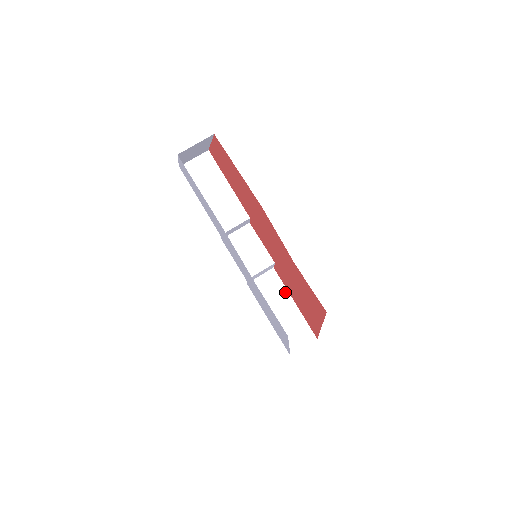
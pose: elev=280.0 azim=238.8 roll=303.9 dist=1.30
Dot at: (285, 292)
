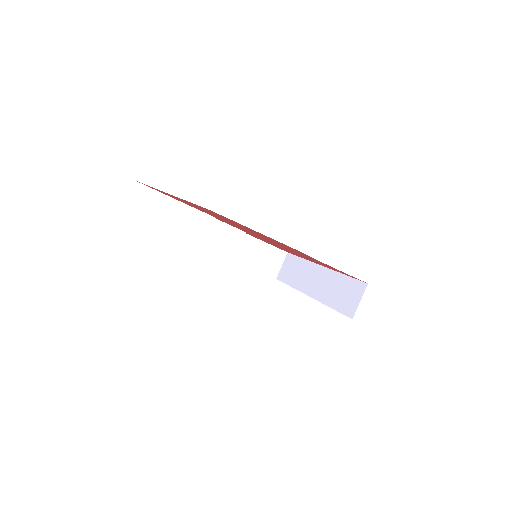
Dot at: (249, 238)
